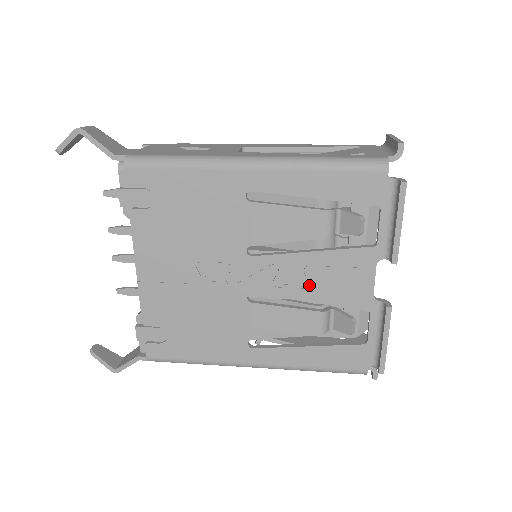
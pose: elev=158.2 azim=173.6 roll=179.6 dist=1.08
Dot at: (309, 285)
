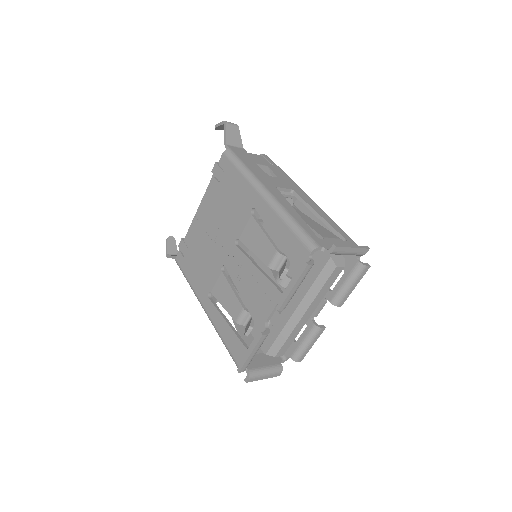
Dot at: (246, 286)
